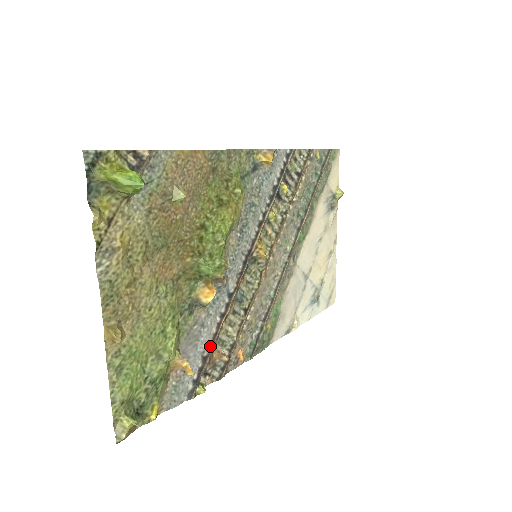
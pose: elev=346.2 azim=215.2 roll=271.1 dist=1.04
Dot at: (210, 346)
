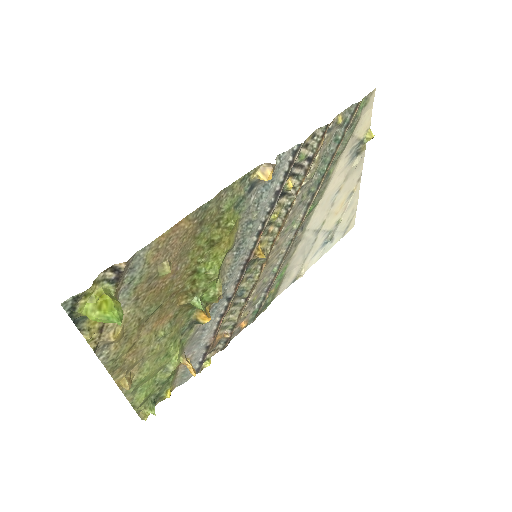
Dot at: (212, 339)
